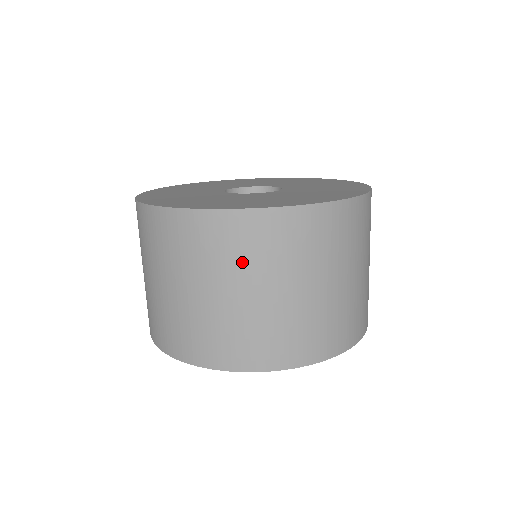
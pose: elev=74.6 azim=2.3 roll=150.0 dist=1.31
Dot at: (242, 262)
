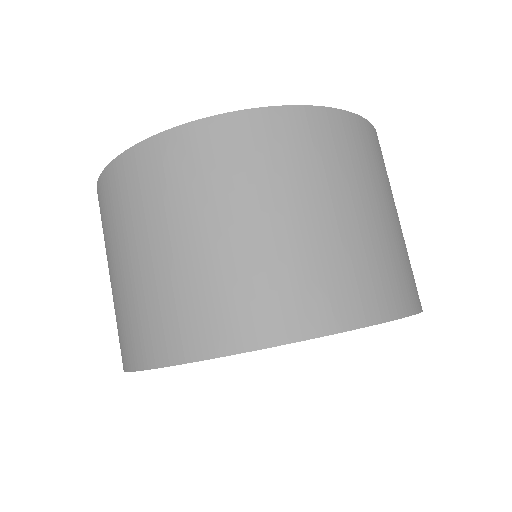
Dot at: (269, 174)
